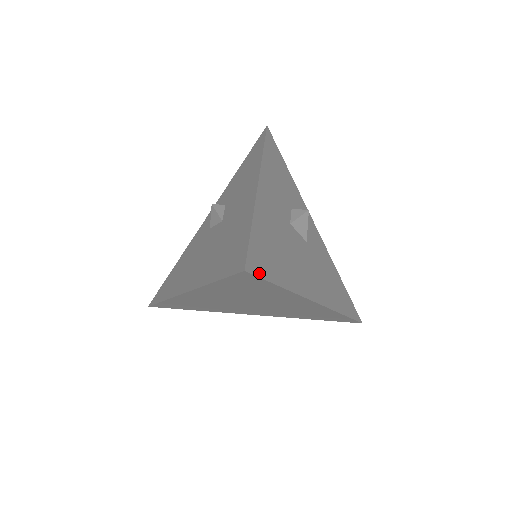
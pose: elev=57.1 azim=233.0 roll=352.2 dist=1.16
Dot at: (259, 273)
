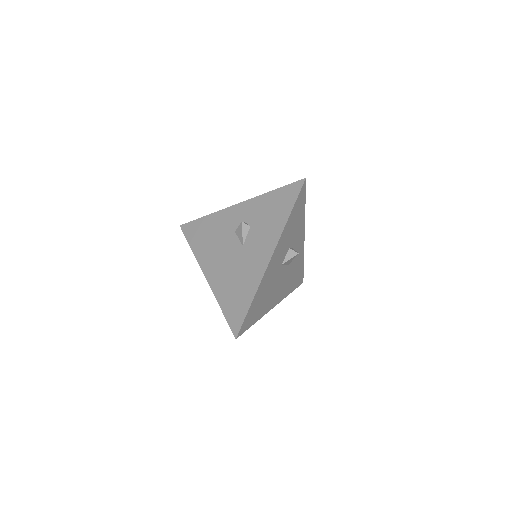
Dot at: (244, 331)
